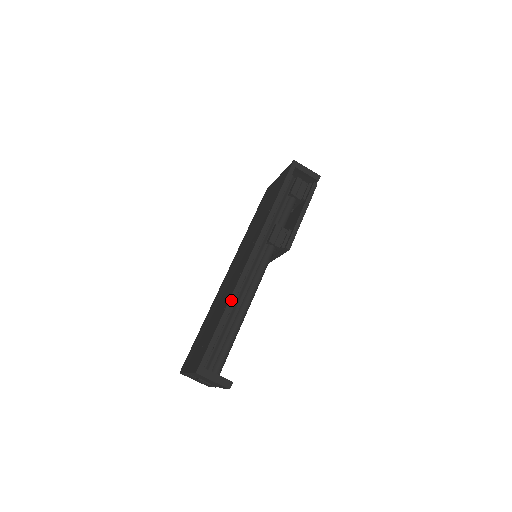
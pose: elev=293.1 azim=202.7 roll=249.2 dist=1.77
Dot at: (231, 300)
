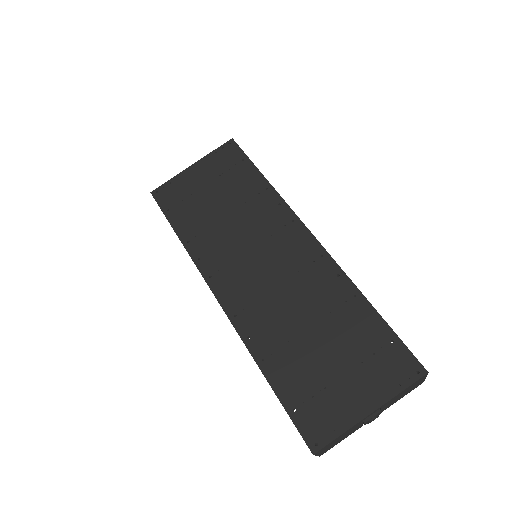
Dot at: (353, 283)
